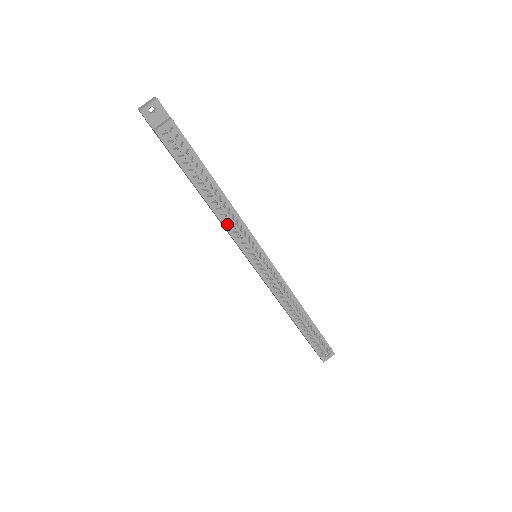
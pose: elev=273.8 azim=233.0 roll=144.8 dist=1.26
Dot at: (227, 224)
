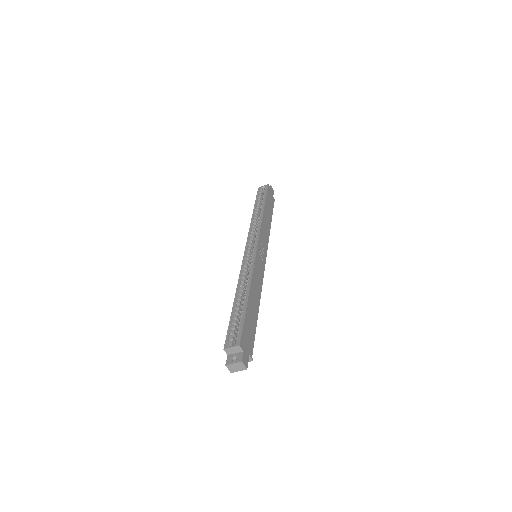
Dot at: occluded
